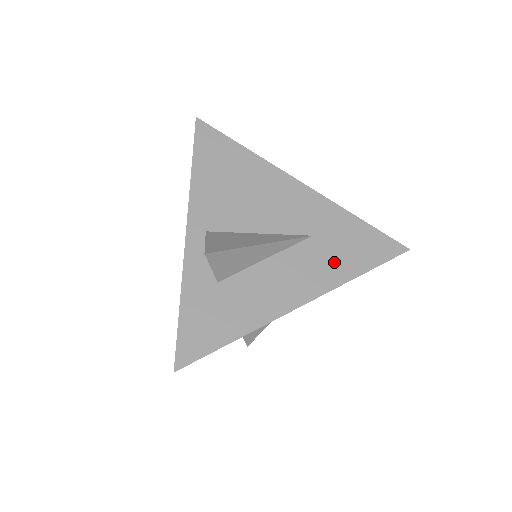
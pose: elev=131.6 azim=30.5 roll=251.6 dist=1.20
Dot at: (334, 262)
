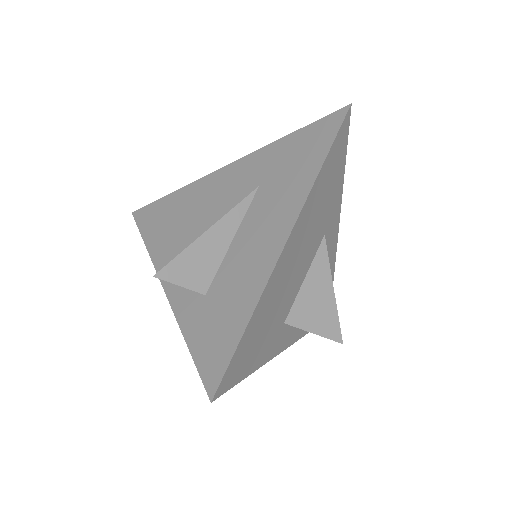
Dot at: (291, 182)
